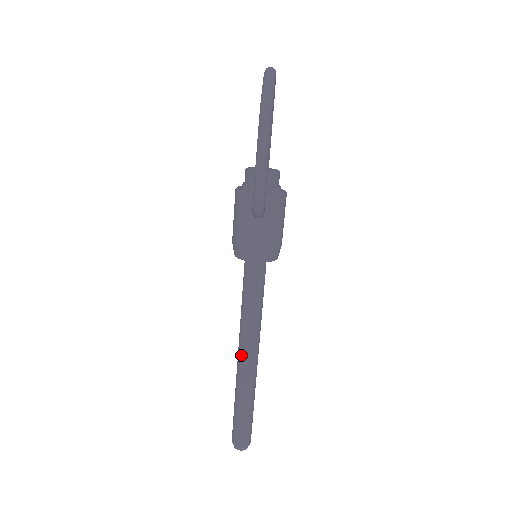
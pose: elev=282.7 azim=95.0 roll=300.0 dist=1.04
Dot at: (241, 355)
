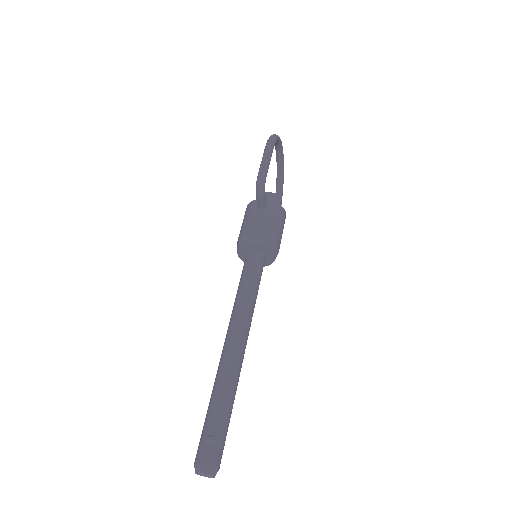
Dot at: (227, 338)
